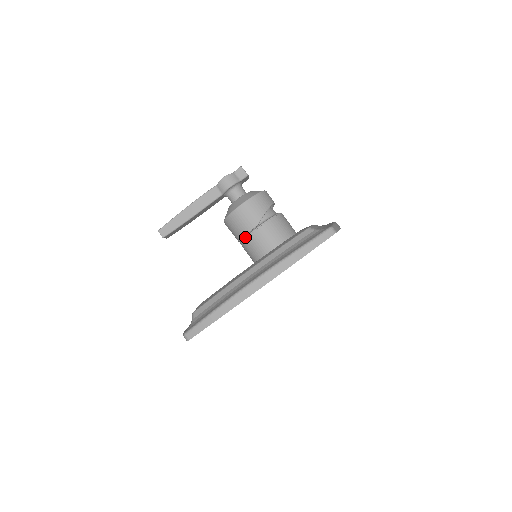
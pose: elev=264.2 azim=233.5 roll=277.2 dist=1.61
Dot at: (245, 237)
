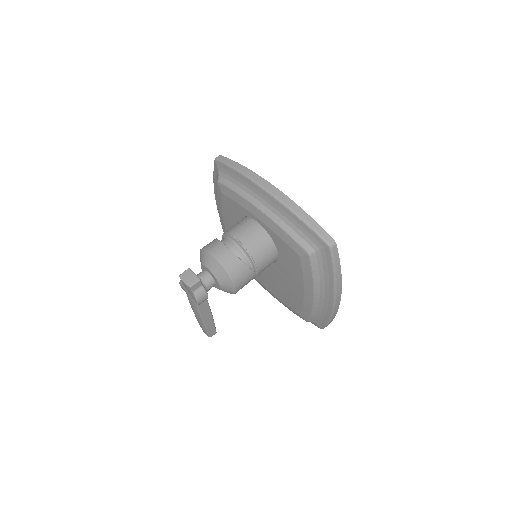
Dot at: occluded
